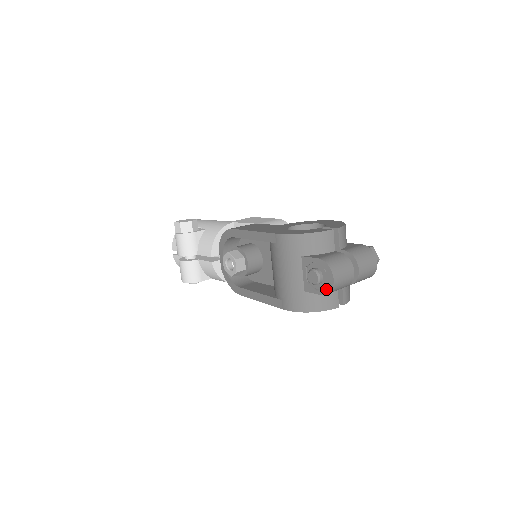
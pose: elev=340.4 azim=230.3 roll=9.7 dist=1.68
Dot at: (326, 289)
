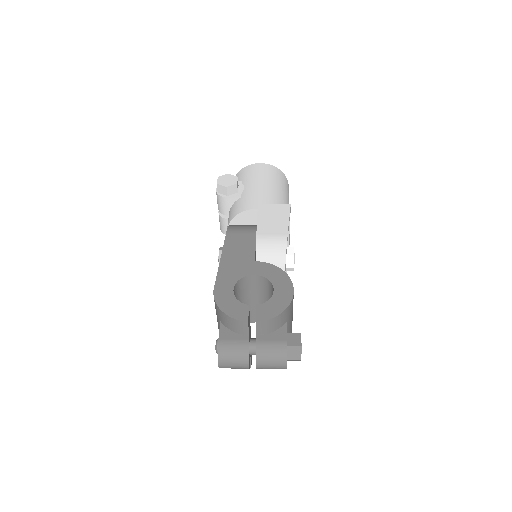
Dot at: occluded
